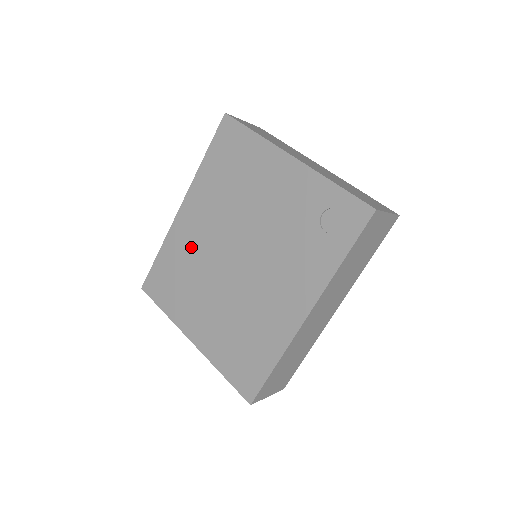
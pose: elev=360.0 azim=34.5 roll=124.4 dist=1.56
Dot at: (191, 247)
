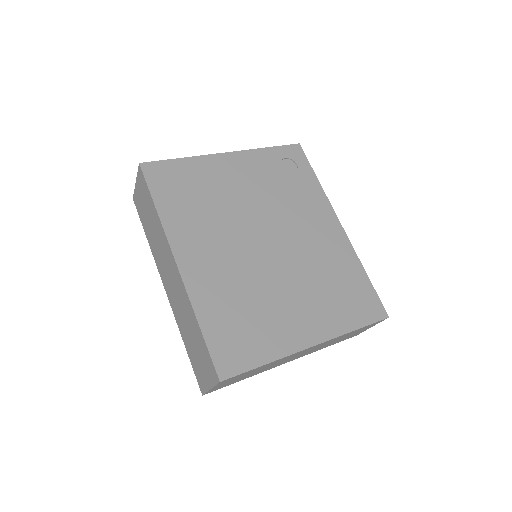
Dot at: (225, 279)
